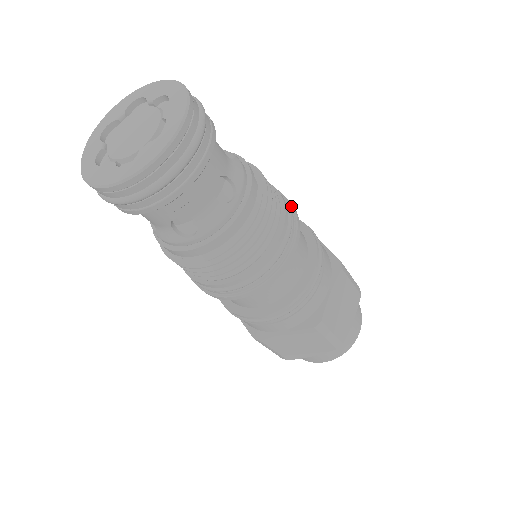
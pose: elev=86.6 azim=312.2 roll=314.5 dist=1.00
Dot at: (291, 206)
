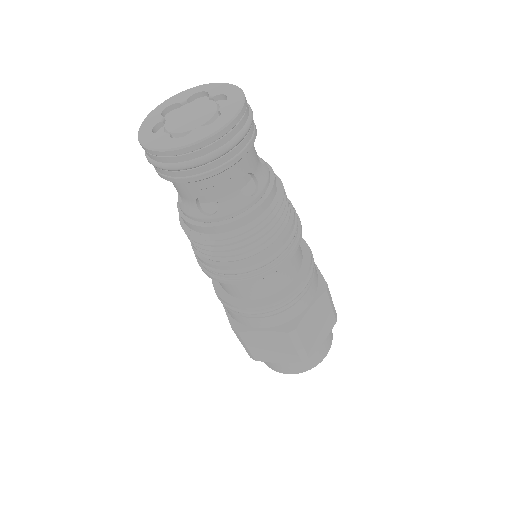
Dot at: (299, 220)
